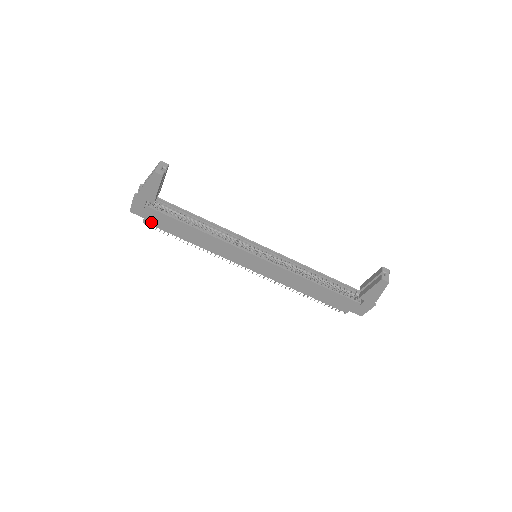
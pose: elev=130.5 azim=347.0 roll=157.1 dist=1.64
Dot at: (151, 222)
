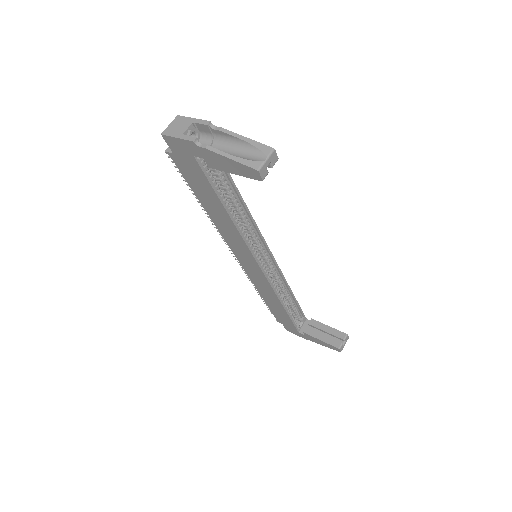
Dot at: (178, 162)
